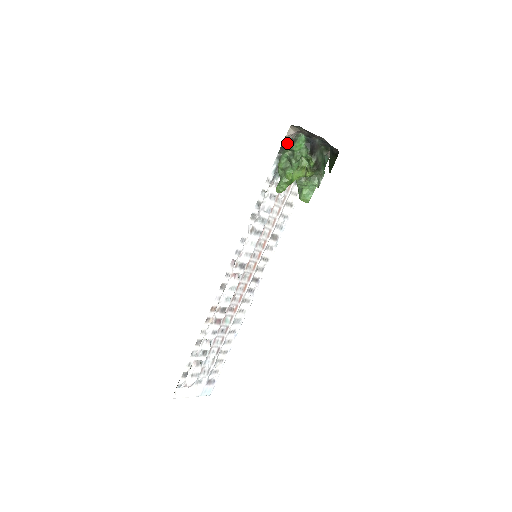
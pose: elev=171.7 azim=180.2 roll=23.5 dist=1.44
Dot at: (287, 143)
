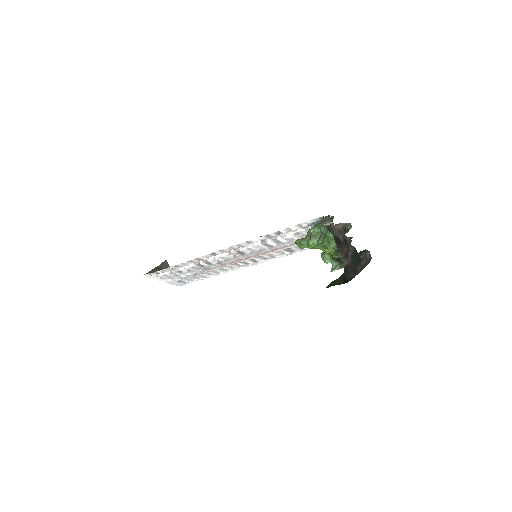
Dot at: occluded
